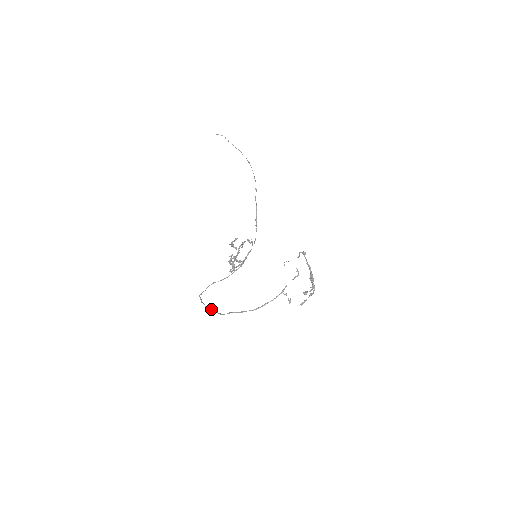
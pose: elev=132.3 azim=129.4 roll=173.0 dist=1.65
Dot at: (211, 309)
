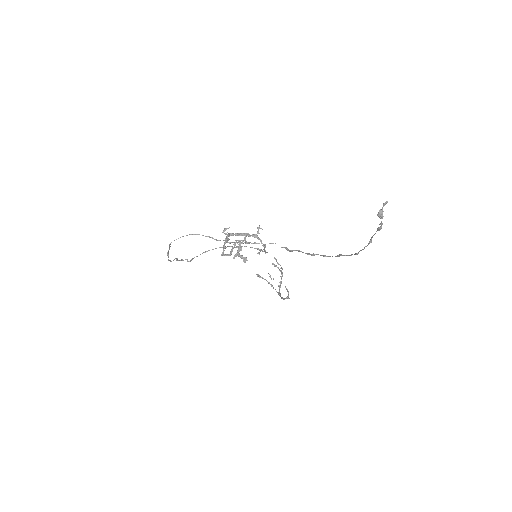
Dot at: (173, 260)
